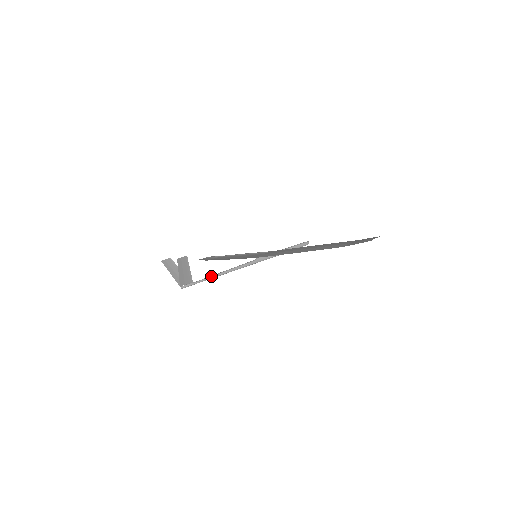
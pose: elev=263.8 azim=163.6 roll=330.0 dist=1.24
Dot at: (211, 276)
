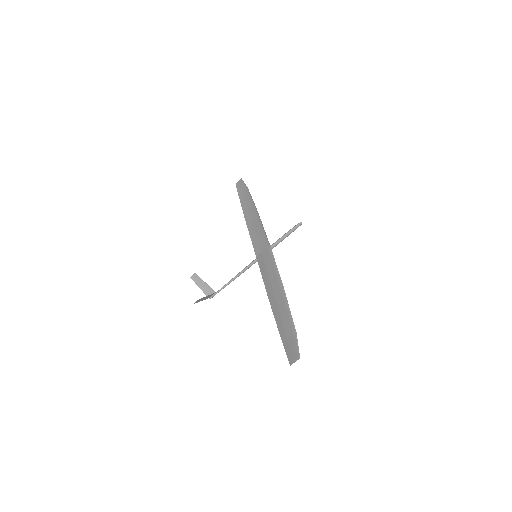
Dot at: (227, 284)
